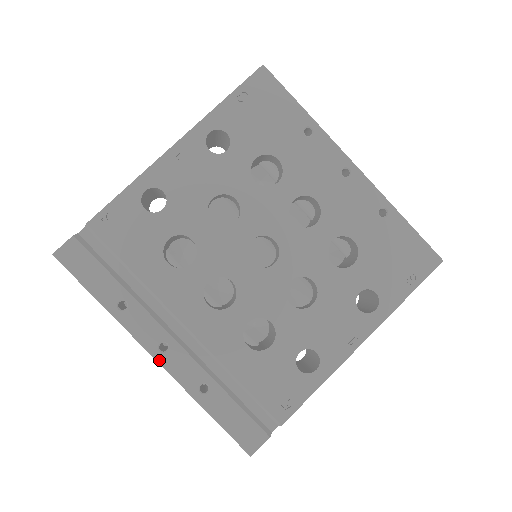
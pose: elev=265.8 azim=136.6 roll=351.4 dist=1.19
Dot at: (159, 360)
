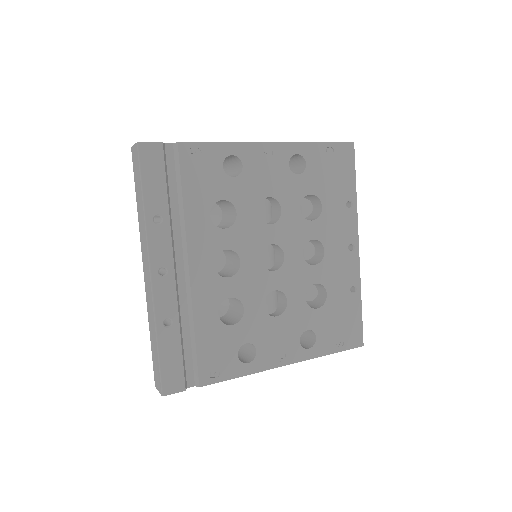
Dot at: (153, 278)
